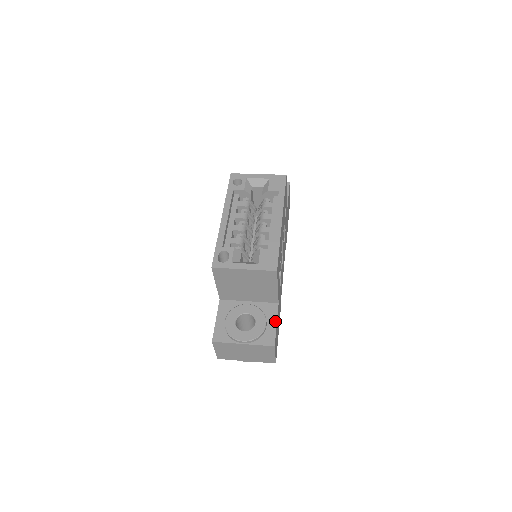
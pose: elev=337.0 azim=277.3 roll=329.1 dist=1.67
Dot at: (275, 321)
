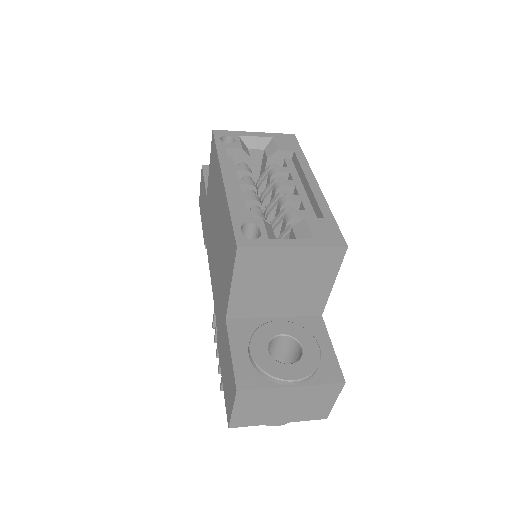
Dot at: (329, 342)
